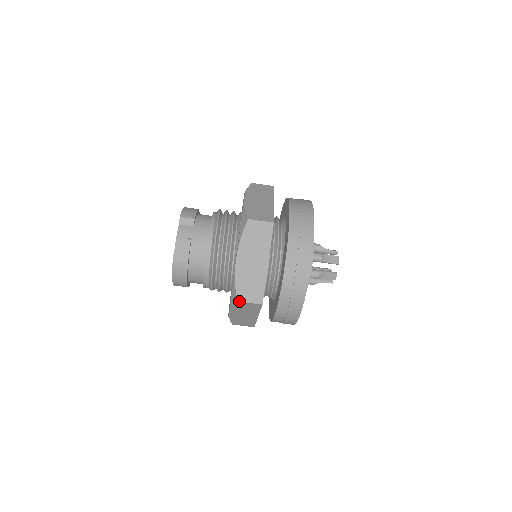
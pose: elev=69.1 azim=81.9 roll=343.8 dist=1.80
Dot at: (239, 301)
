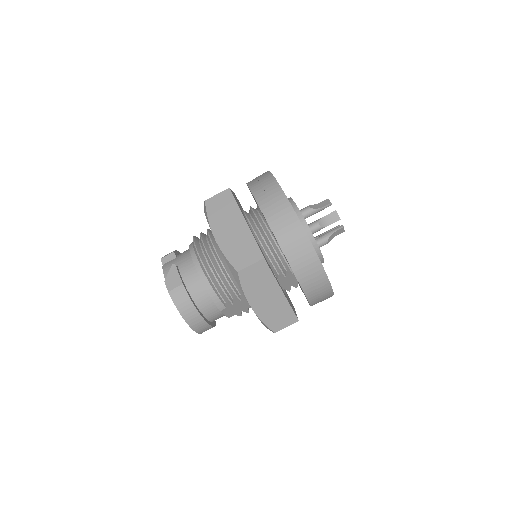
Dot at: (239, 270)
